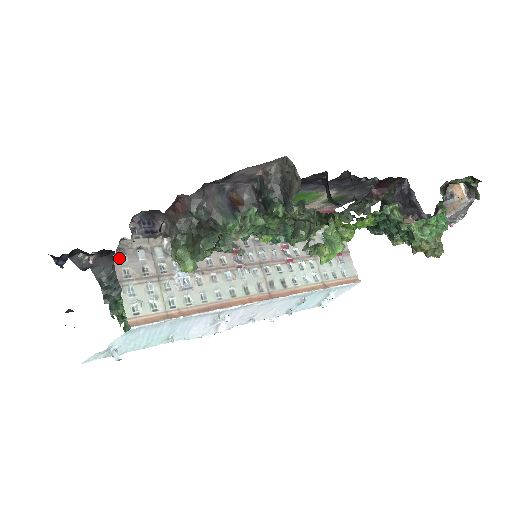
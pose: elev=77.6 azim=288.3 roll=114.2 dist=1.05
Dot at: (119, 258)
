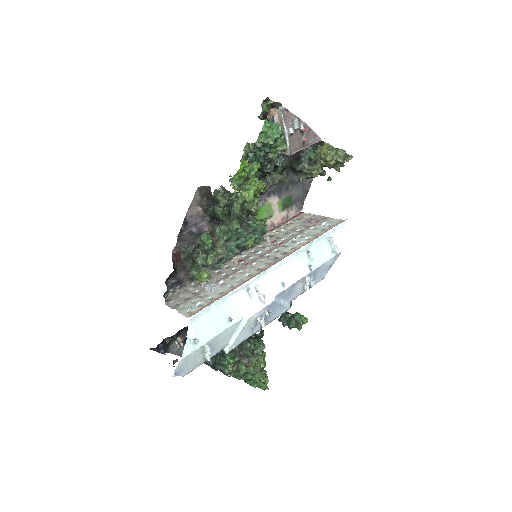
Dot at: (169, 303)
